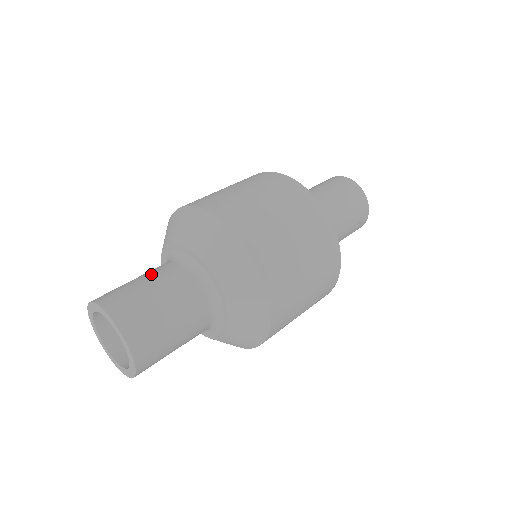
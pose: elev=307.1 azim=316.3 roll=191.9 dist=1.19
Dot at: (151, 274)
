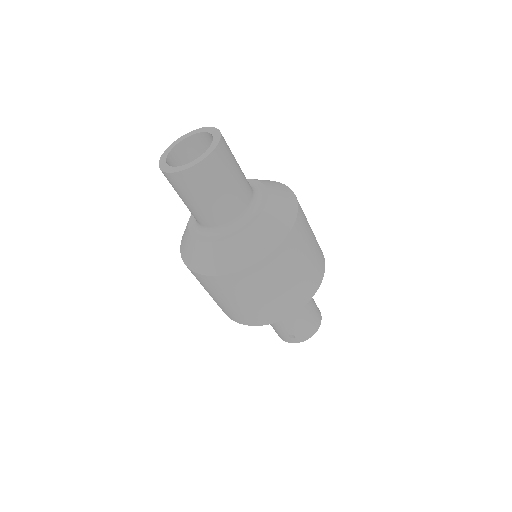
Dot at: occluded
